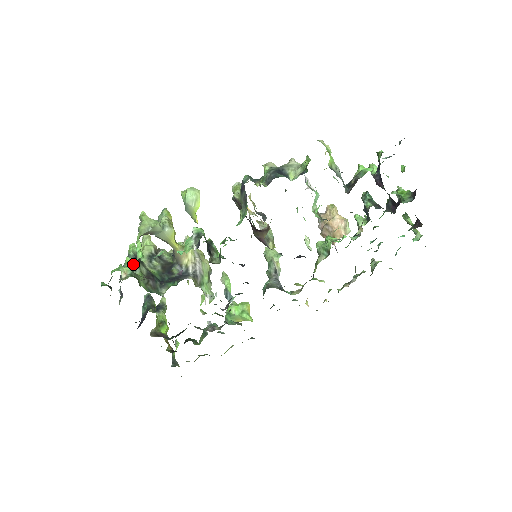
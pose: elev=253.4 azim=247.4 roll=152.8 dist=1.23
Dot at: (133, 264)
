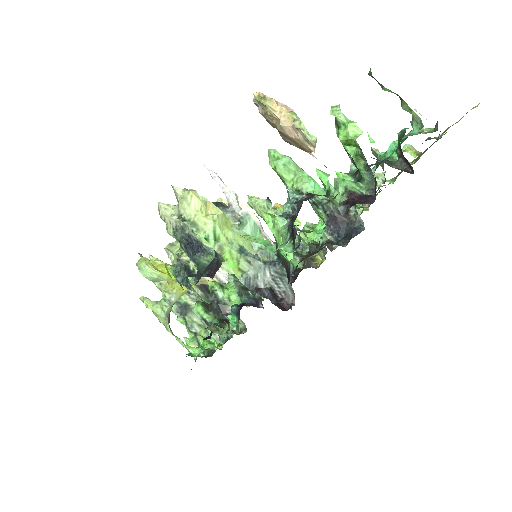
Dot at: (188, 328)
